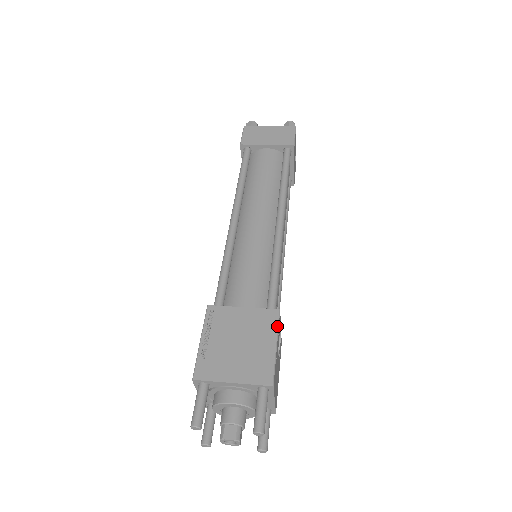
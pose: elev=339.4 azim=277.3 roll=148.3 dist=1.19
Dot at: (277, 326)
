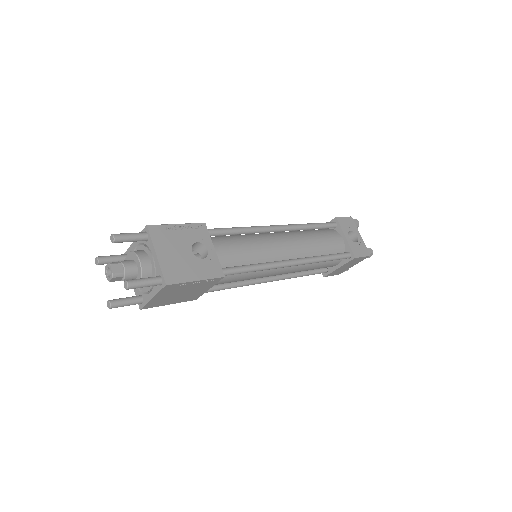
Dot at: (191, 223)
